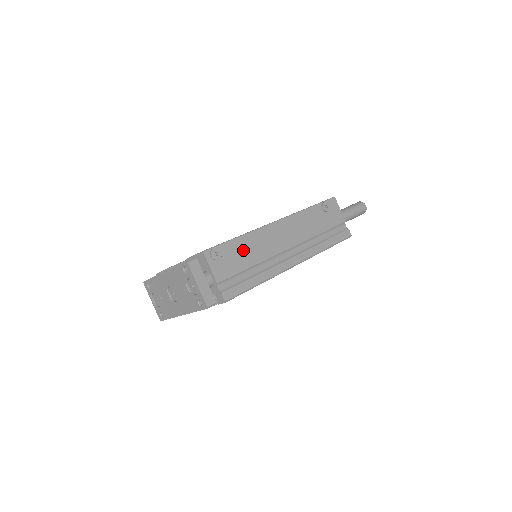
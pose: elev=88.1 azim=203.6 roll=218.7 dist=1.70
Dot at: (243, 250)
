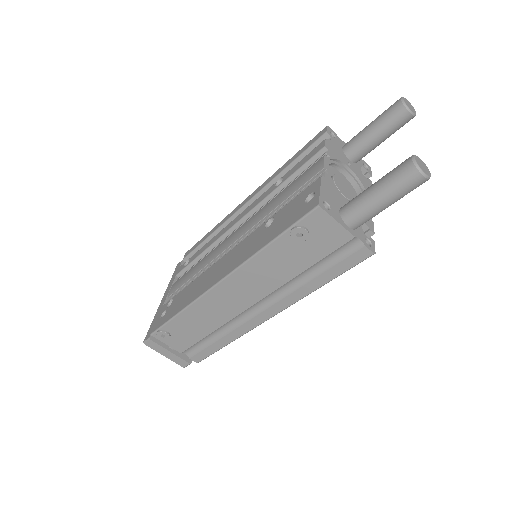
Dot at: (191, 323)
